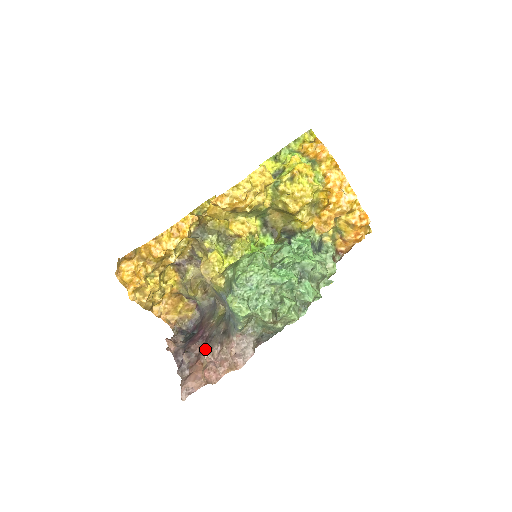
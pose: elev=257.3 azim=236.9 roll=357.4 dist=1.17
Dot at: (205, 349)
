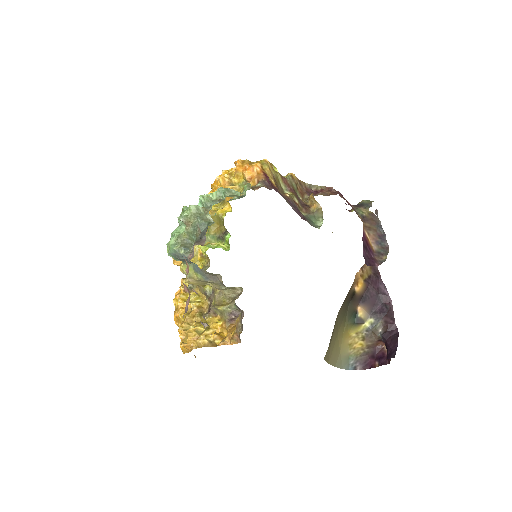
Dot at: occluded
